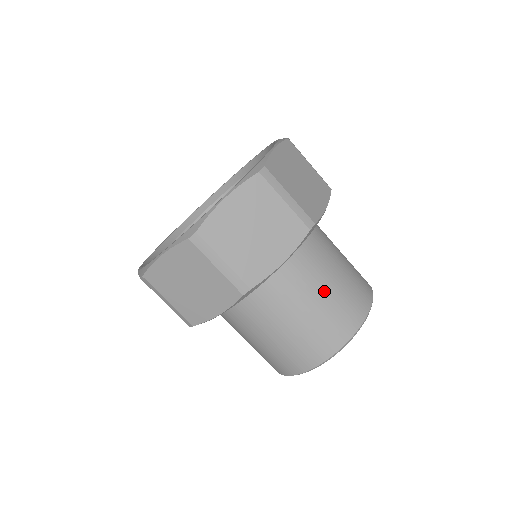
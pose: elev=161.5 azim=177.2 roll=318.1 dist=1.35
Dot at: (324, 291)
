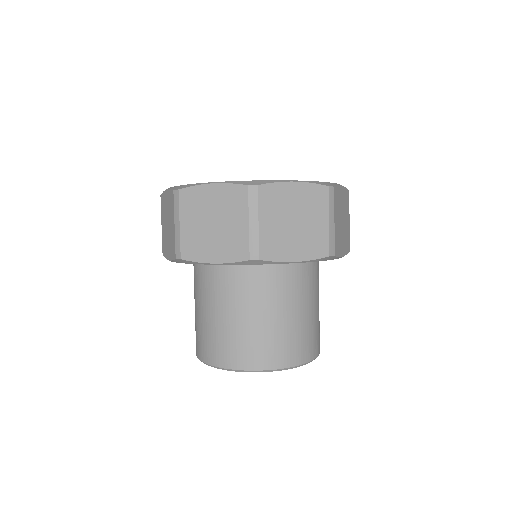
Dot at: (296, 314)
